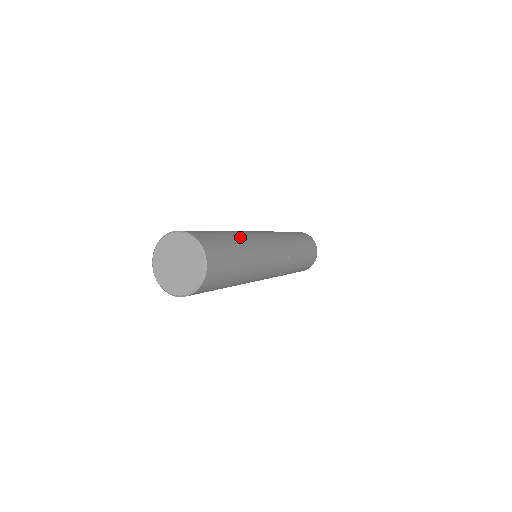
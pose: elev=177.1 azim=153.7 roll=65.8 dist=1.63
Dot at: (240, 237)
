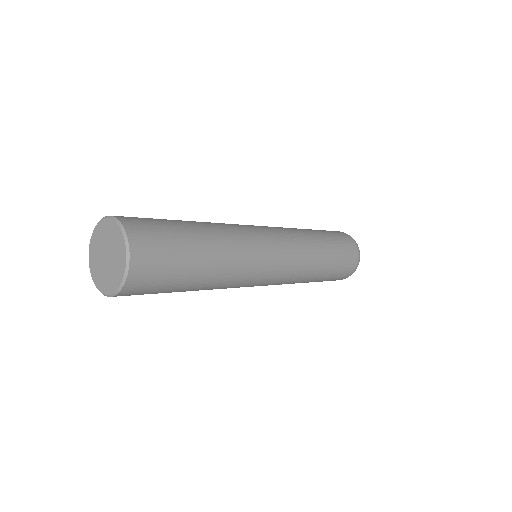
Dot at: (211, 229)
